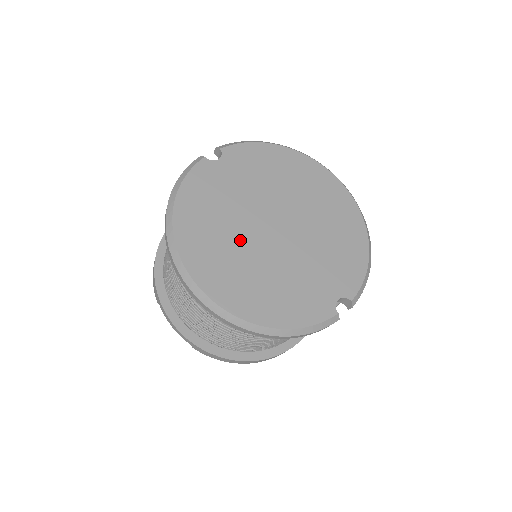
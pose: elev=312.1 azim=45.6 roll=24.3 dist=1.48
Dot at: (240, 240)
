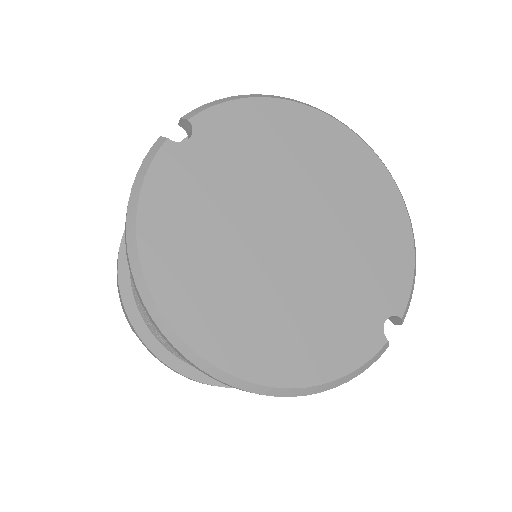
Dot at: (243, 265)
